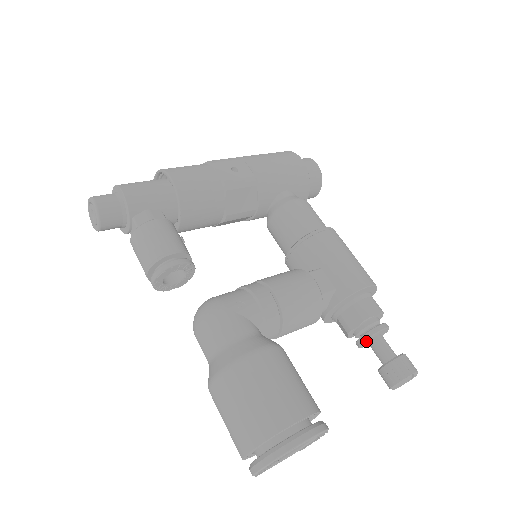
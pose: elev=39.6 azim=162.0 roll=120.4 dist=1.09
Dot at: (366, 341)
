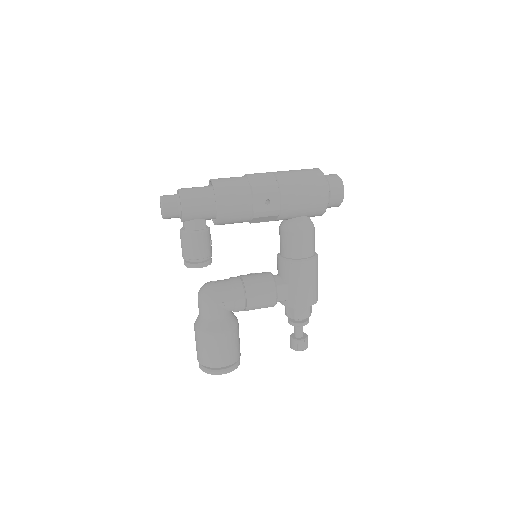
Dot at: occluded
